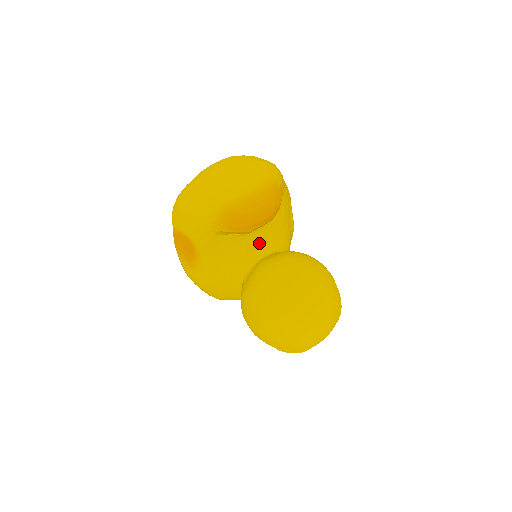
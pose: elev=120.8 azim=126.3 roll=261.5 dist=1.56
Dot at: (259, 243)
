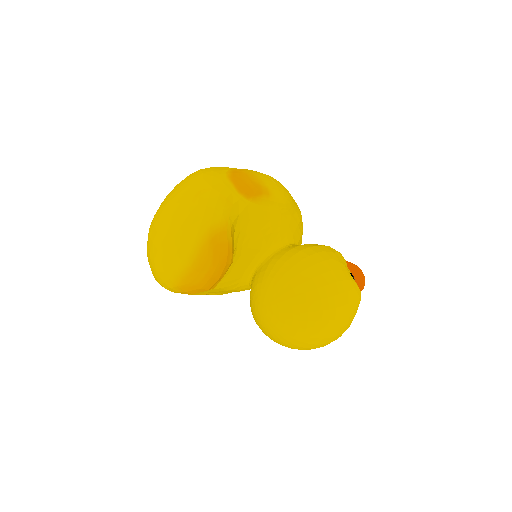
Dot at: (244, 261)
